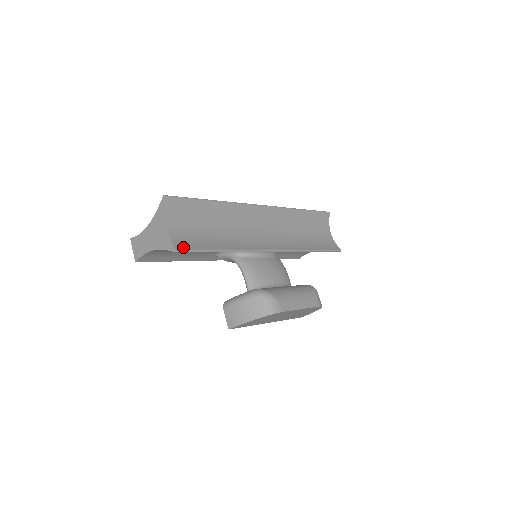
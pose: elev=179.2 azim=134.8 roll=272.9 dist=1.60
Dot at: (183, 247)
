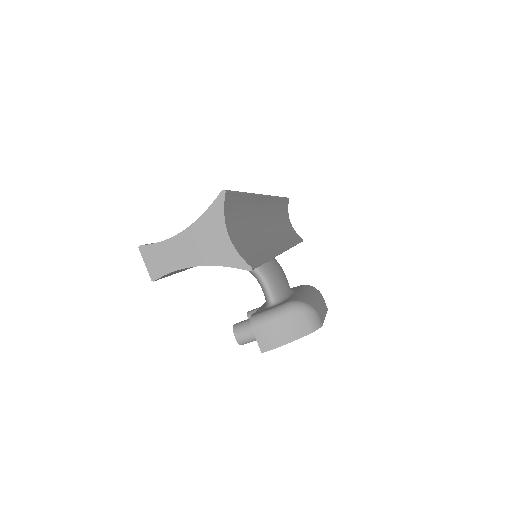
Dot at: (251, 262)
